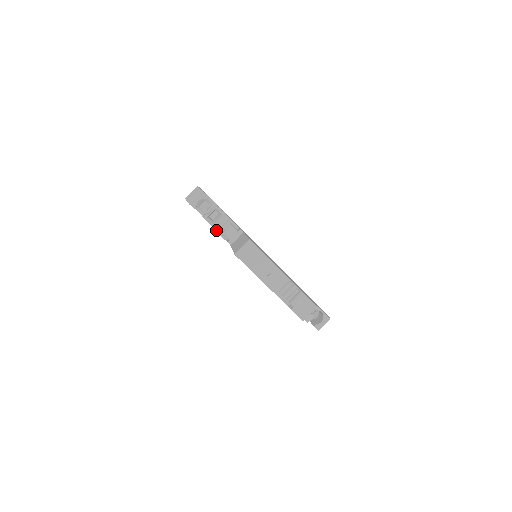
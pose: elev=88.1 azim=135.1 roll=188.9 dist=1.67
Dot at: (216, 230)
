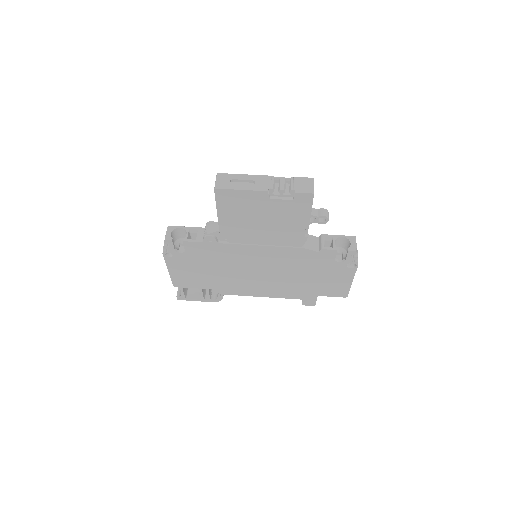
Dot at: (202, 242)
